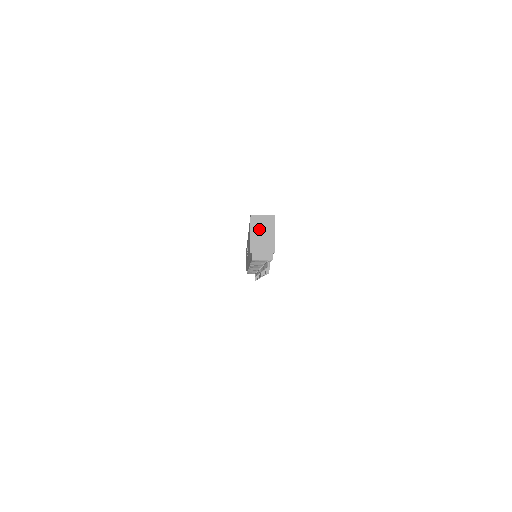
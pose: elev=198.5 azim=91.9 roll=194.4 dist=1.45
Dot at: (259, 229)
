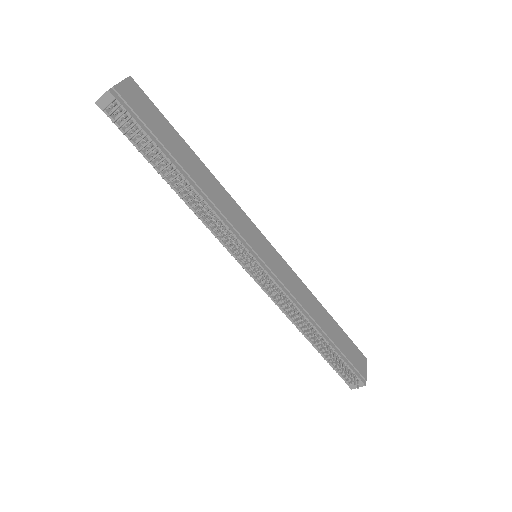
Dot at: occluded
